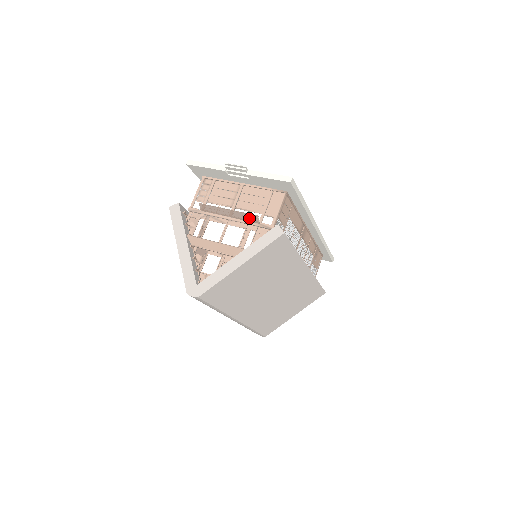
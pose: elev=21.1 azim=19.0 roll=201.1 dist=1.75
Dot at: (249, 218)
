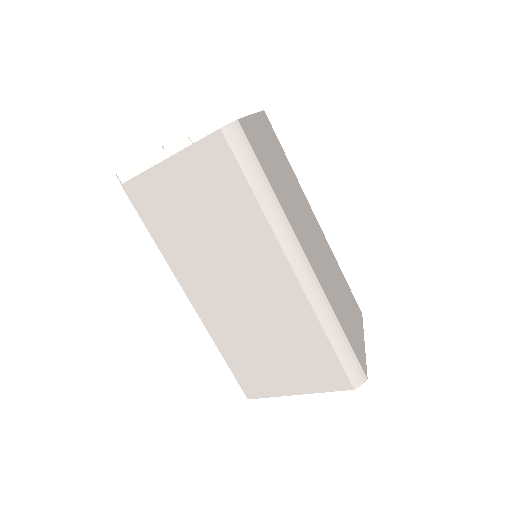
Dot at: occluded
